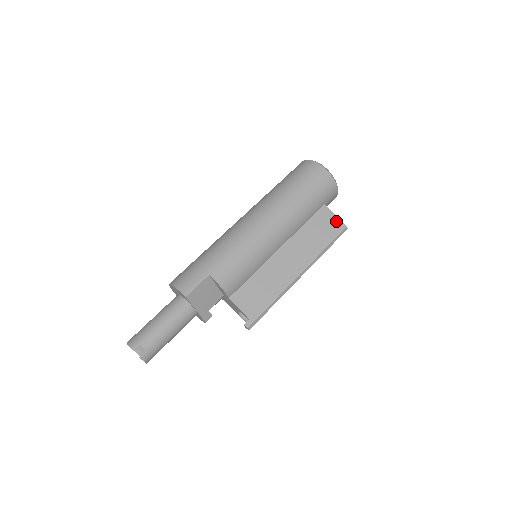
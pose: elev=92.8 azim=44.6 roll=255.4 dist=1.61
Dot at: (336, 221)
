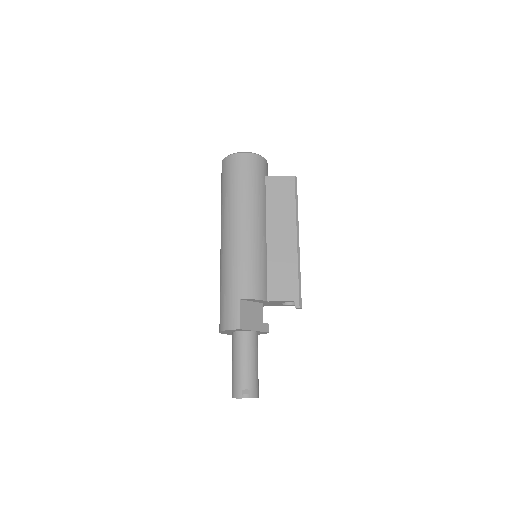
Dot at: (284, 180)
